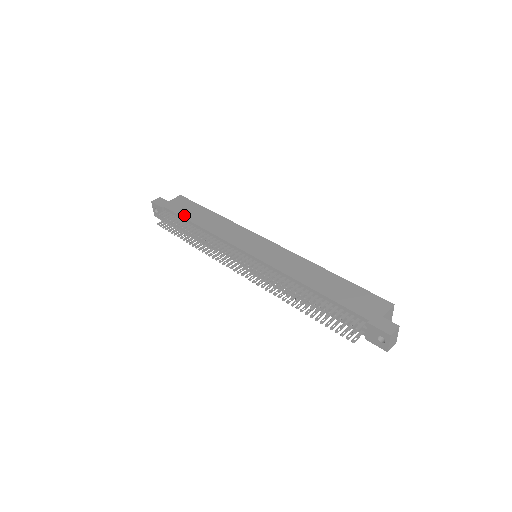
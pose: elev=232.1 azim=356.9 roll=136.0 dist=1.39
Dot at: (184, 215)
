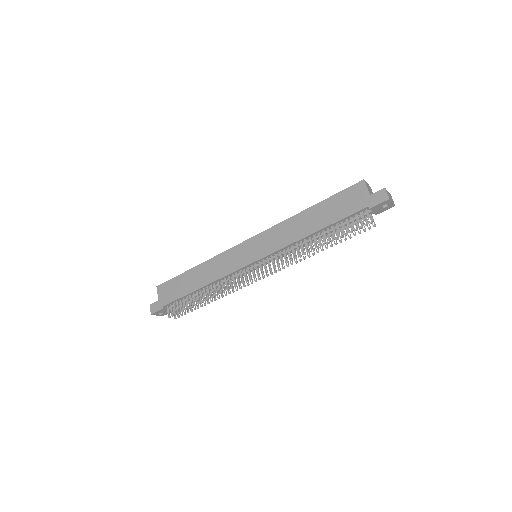
Dot at: (182, 294)
